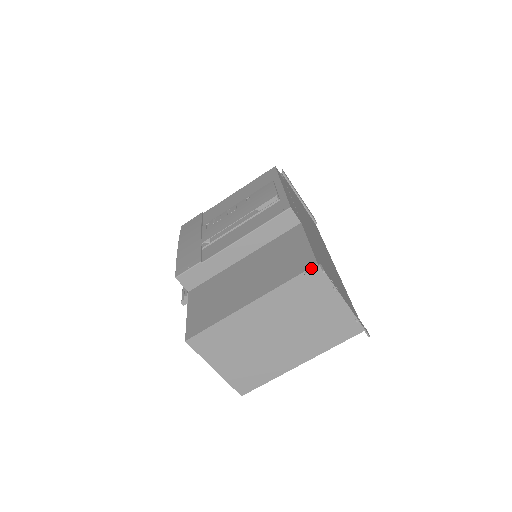
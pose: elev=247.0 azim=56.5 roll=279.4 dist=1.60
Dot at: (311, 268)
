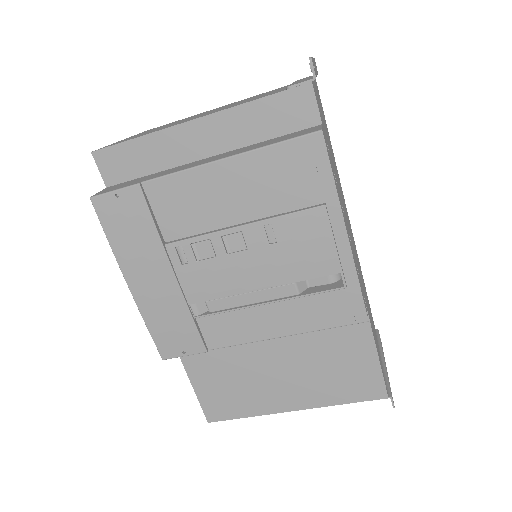
Dot at: (379, 399)
